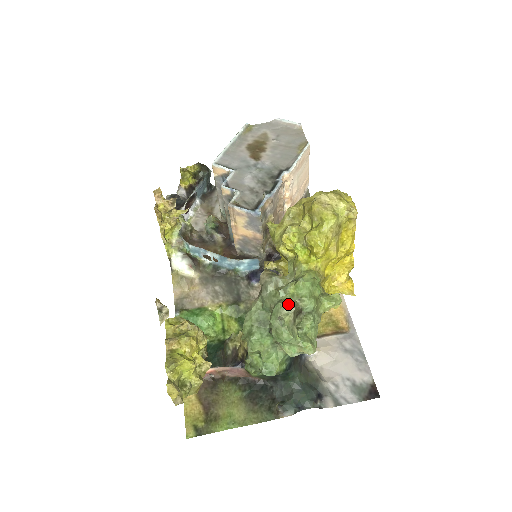
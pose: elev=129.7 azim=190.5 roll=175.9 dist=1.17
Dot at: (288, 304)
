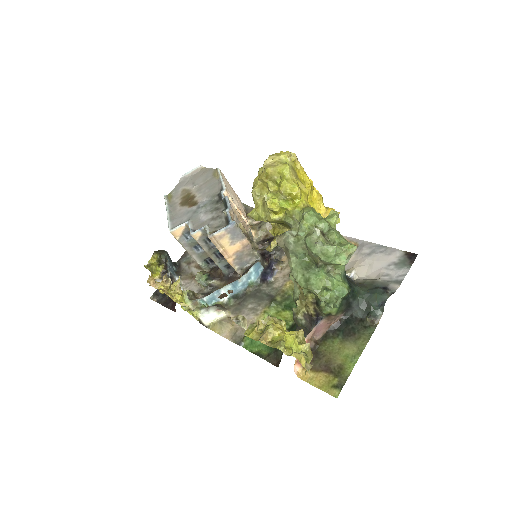
Dot at: (312, 233)
